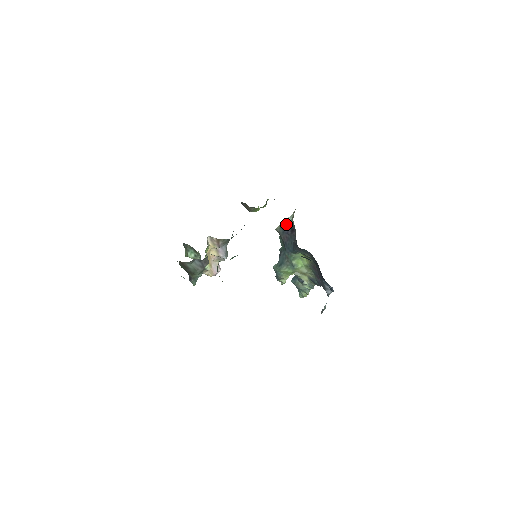
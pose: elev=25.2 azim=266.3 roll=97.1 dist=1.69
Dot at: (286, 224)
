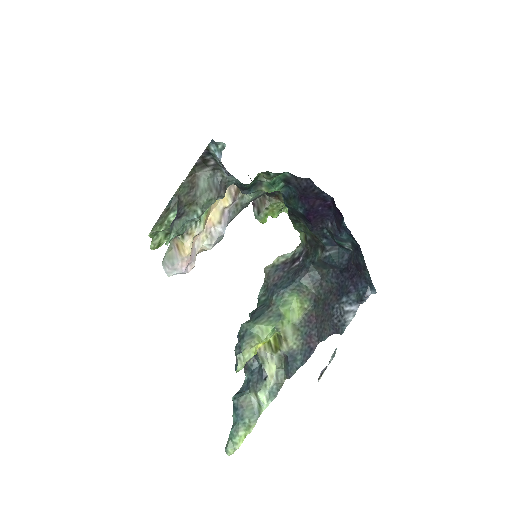
Dot at: (283, 259)
